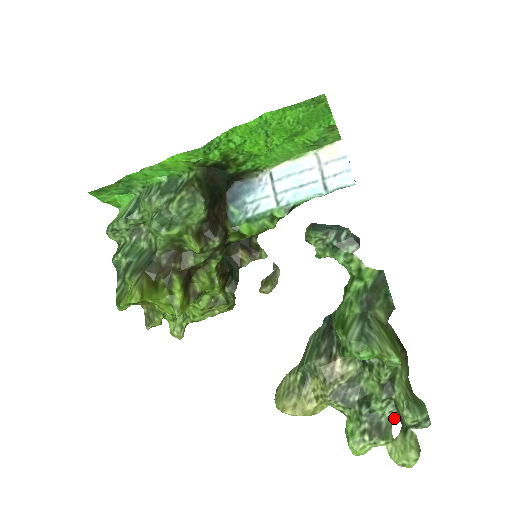
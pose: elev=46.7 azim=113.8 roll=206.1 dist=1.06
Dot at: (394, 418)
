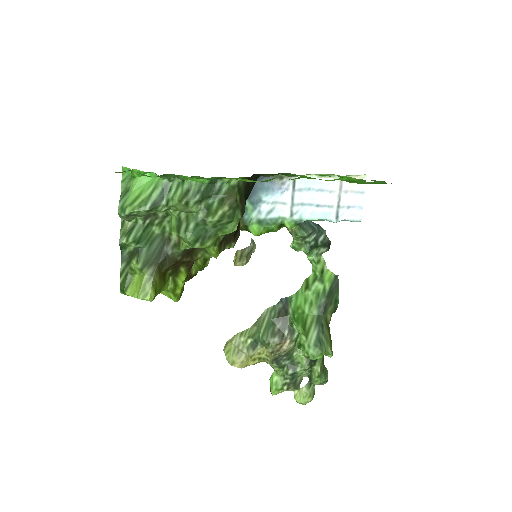
Dot at: (306, 376)
